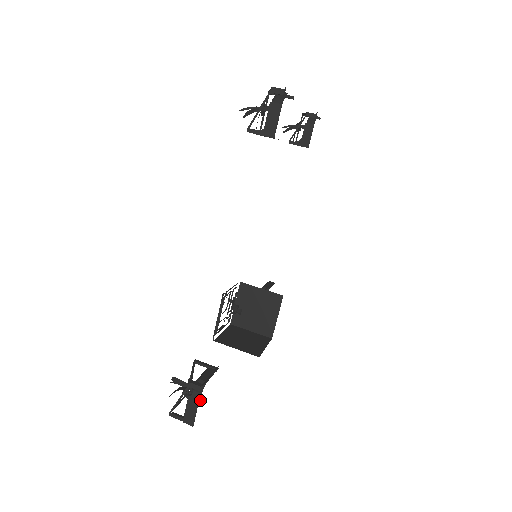
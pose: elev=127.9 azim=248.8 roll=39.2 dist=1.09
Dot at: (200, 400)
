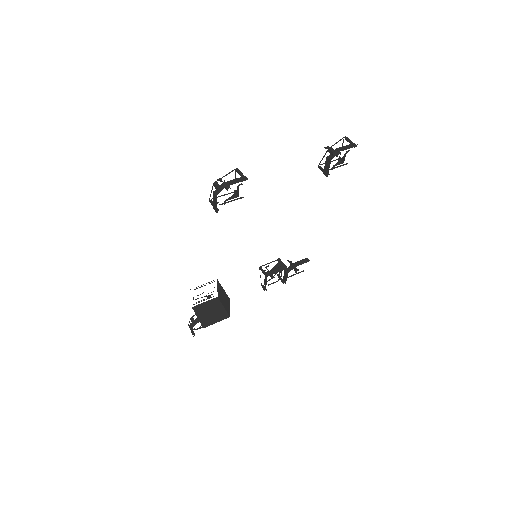
Dot at: occluded
